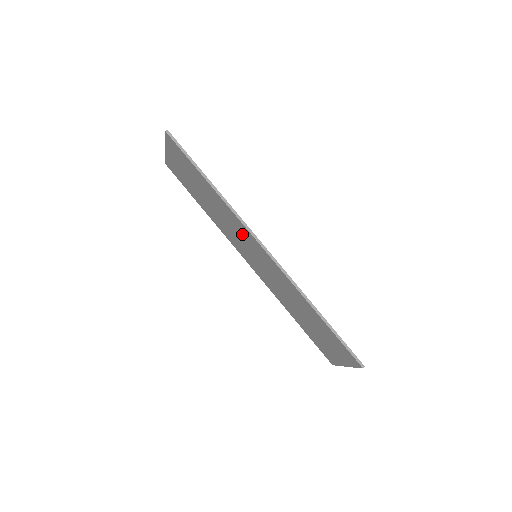
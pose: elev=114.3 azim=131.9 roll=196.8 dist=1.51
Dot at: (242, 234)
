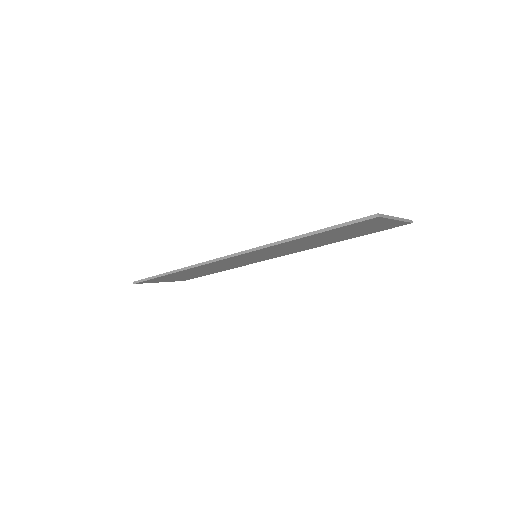
Dot at: occluded
